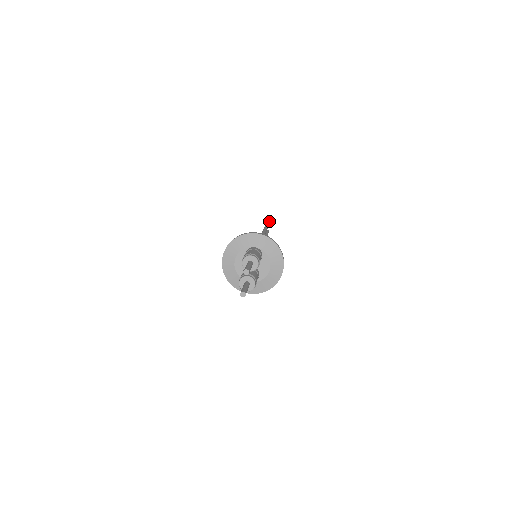
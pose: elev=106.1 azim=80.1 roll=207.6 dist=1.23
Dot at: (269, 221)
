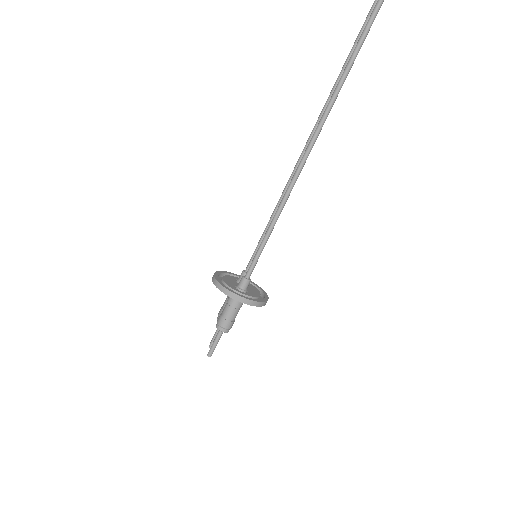
Dot at: (367, 32)
